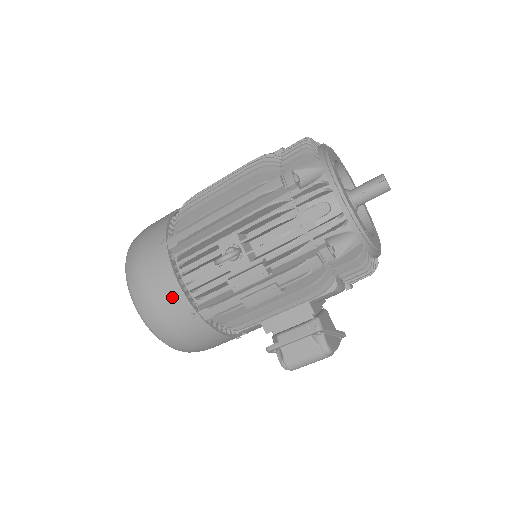
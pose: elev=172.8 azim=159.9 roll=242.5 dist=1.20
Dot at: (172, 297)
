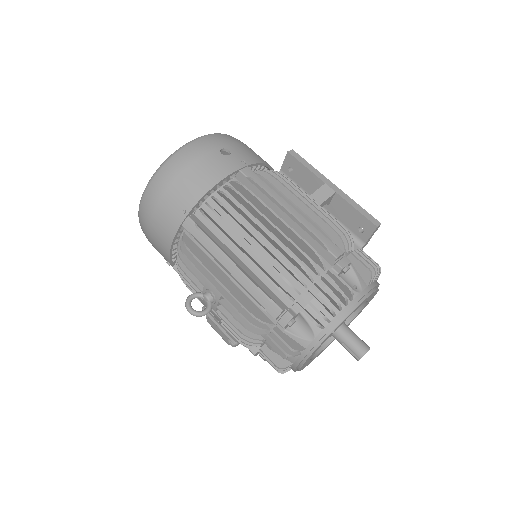
Dot at: (161, 247)
